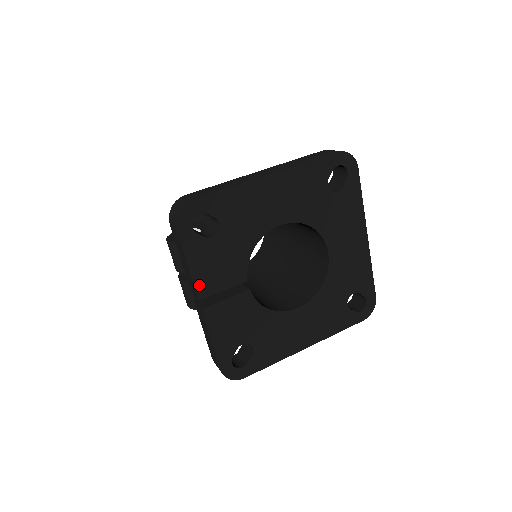
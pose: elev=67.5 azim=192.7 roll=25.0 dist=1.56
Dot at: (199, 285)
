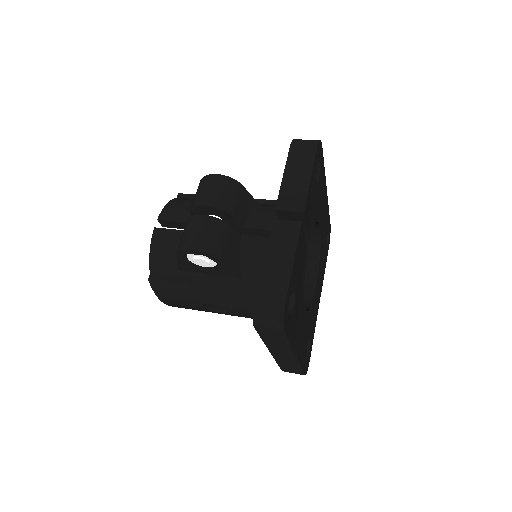
Dot at: (307, 201)
